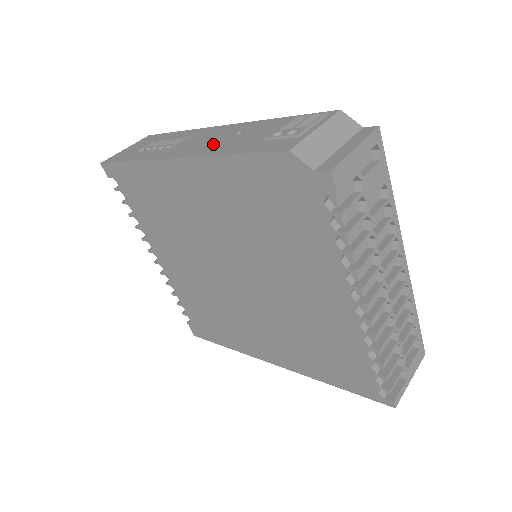
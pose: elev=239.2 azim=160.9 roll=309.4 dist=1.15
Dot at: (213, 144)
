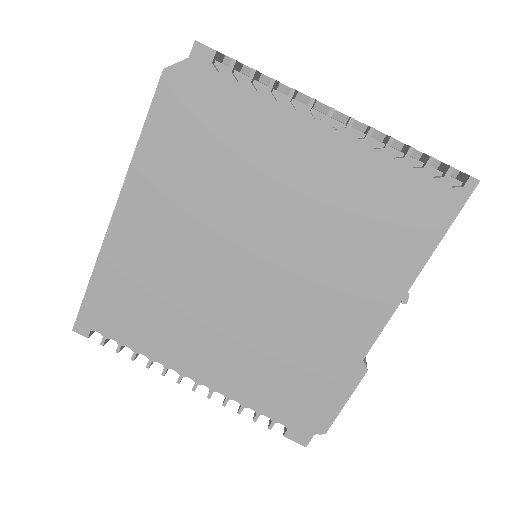
Dot at: occluded
